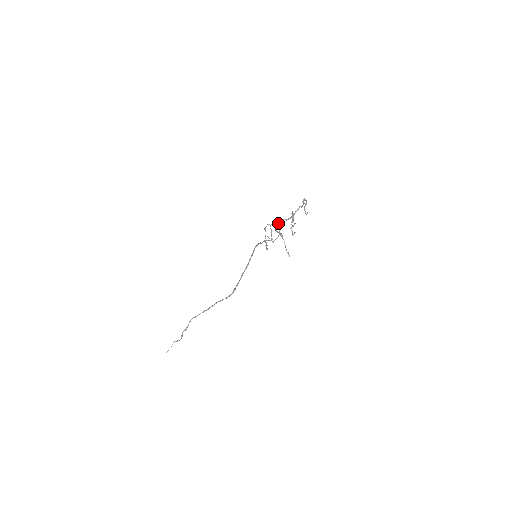
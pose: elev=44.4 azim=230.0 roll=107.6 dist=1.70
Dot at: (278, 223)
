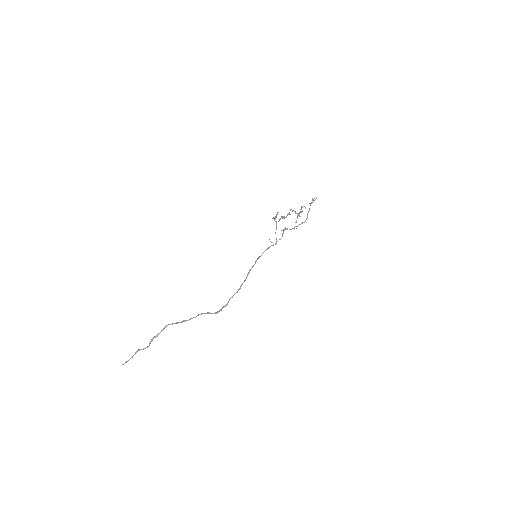
Dot at: (282, 230)
